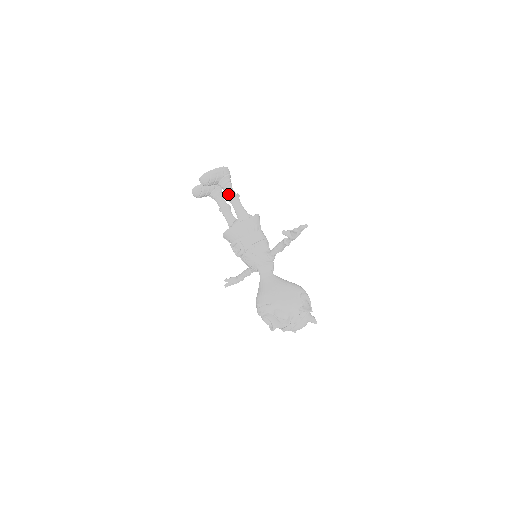
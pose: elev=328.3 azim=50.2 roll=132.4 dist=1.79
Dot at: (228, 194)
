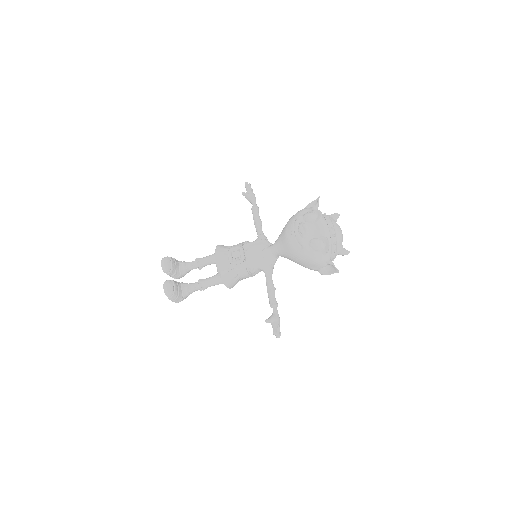
Dot at: (193, 263)
